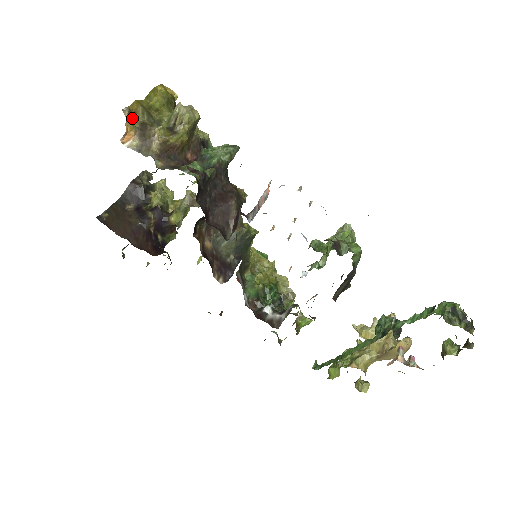
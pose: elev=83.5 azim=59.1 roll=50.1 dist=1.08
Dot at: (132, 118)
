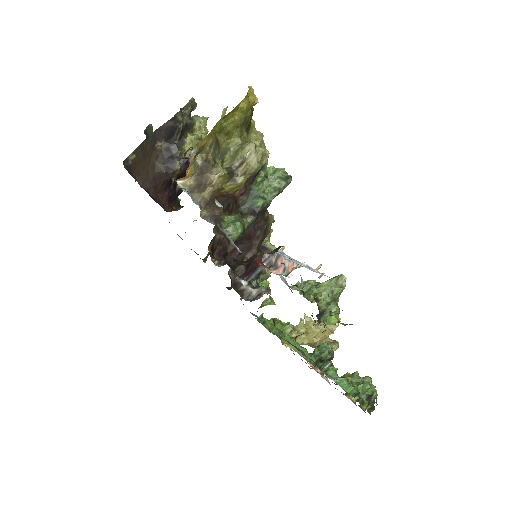
Dot at: (197, 153)
